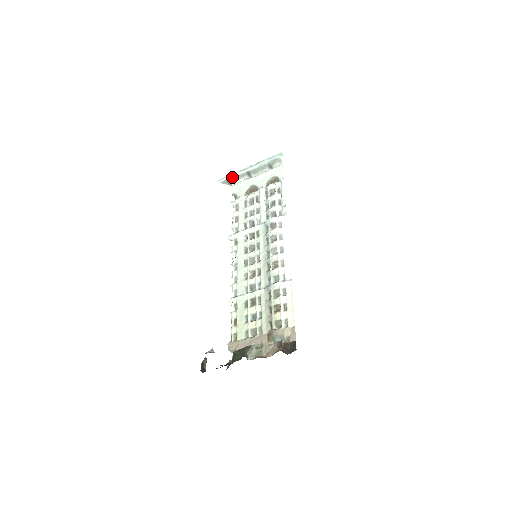
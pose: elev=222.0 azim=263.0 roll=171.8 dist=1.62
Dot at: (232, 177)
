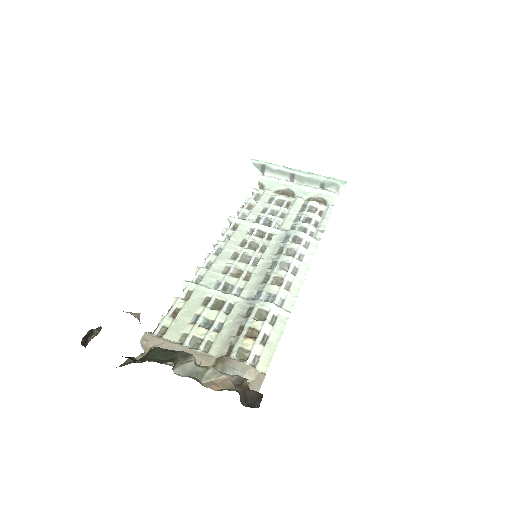
Dot at: (271, 166)
